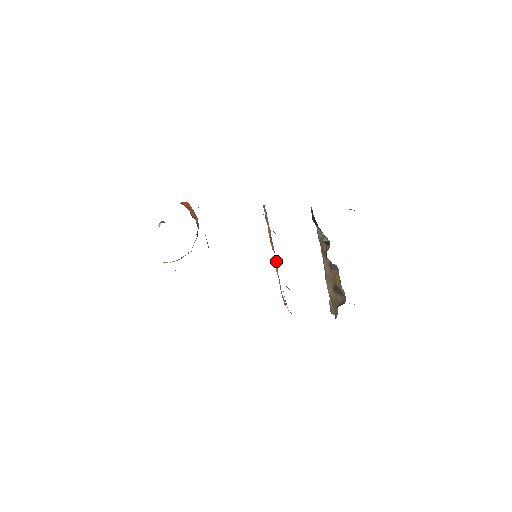
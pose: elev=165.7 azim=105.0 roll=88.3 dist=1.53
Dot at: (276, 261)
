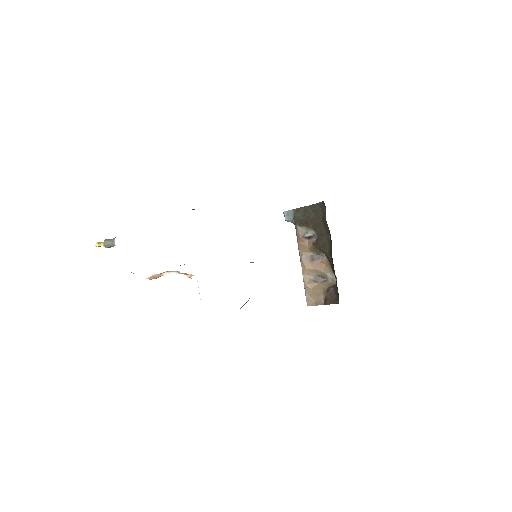
Dot at: occluded
